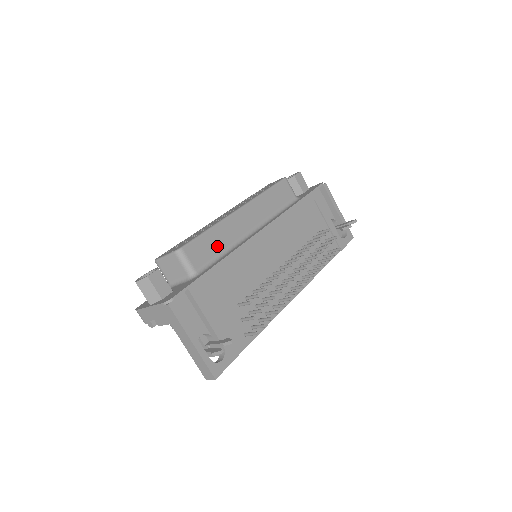
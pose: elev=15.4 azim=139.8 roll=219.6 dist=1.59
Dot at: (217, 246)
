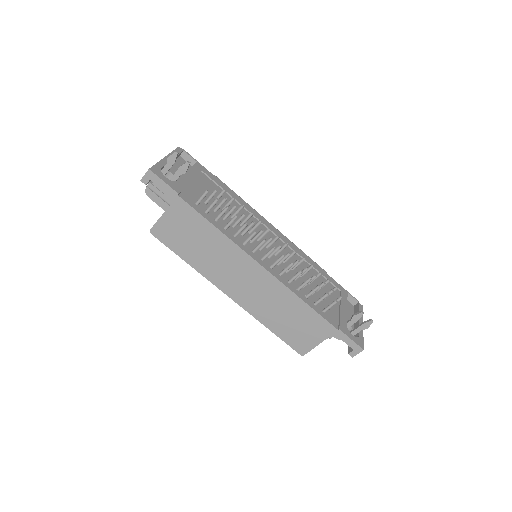
Dot at: occluded
